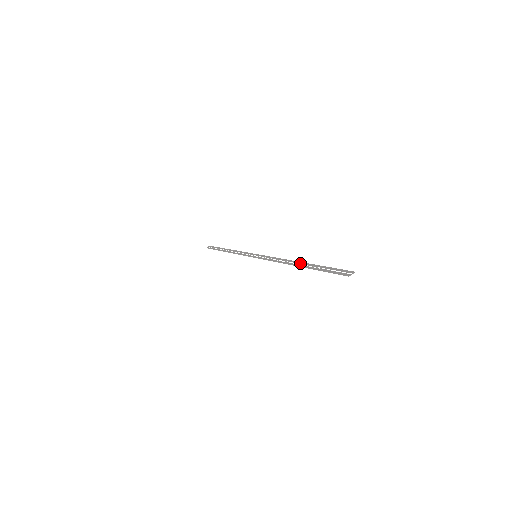
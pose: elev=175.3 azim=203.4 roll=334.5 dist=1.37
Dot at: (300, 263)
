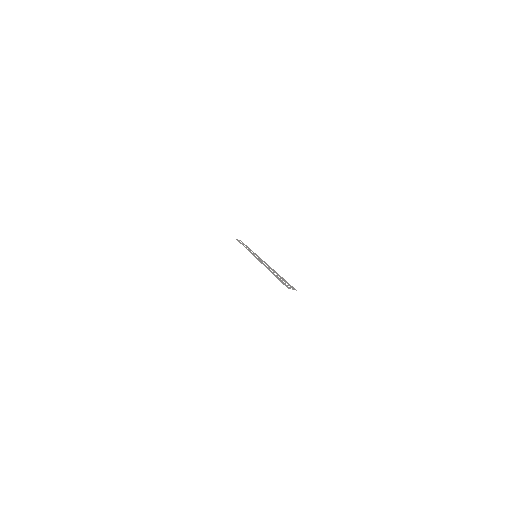
Dot at: (273, 270)
